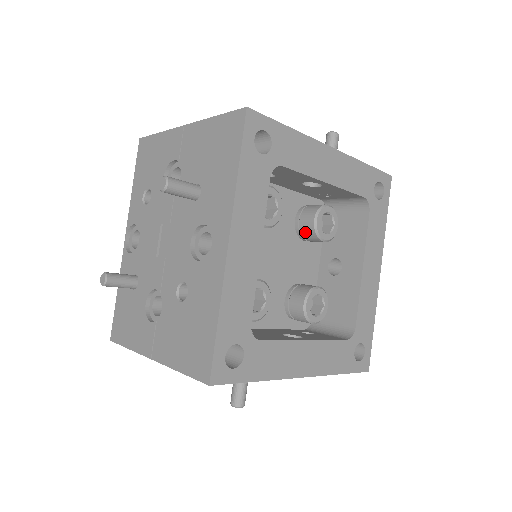
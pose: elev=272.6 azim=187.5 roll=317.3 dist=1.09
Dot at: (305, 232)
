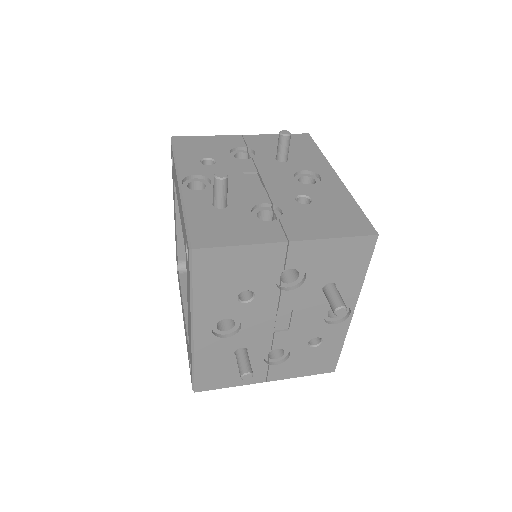
Dot at: occluded
